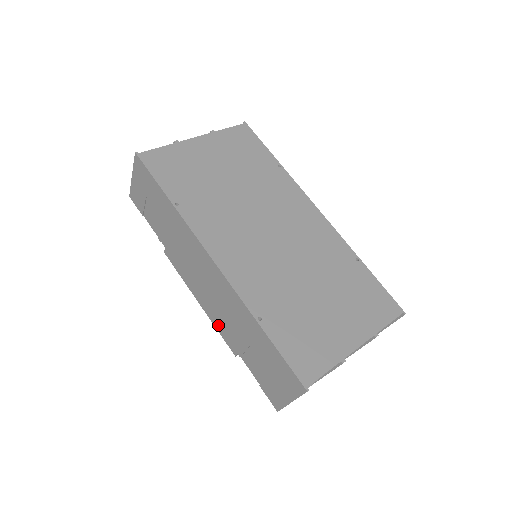
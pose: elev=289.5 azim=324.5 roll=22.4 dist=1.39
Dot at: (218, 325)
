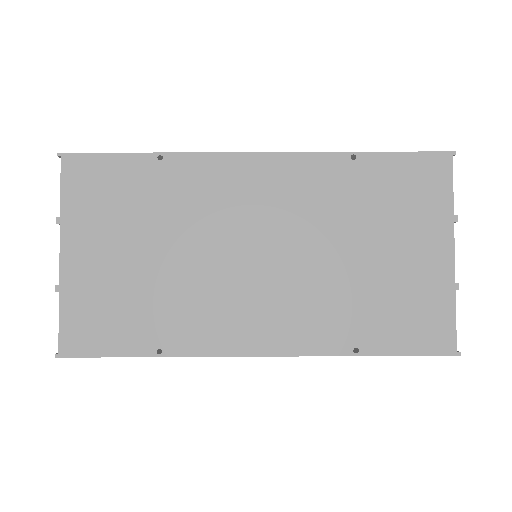
Dot at: occluded
